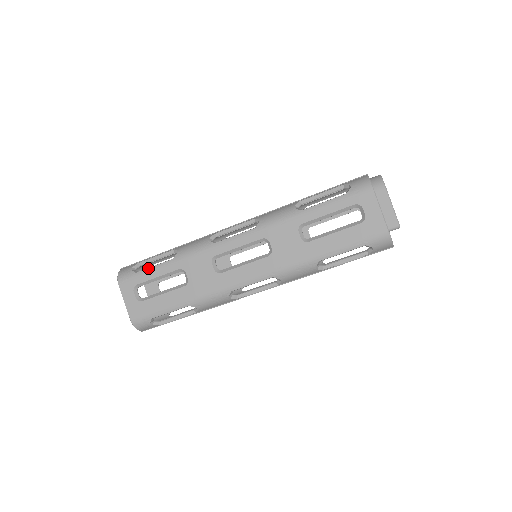
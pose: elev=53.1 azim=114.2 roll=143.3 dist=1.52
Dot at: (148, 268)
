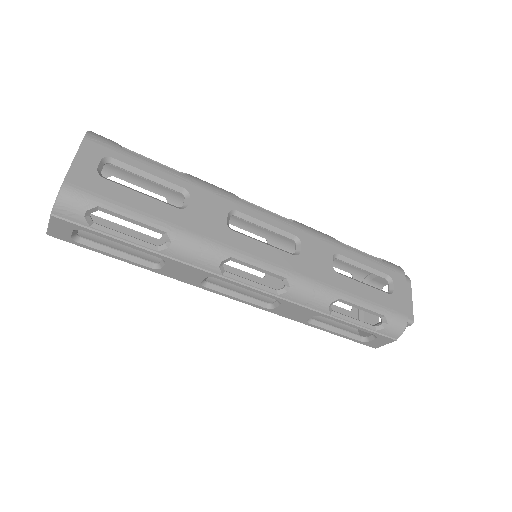
Dot at: occluded
